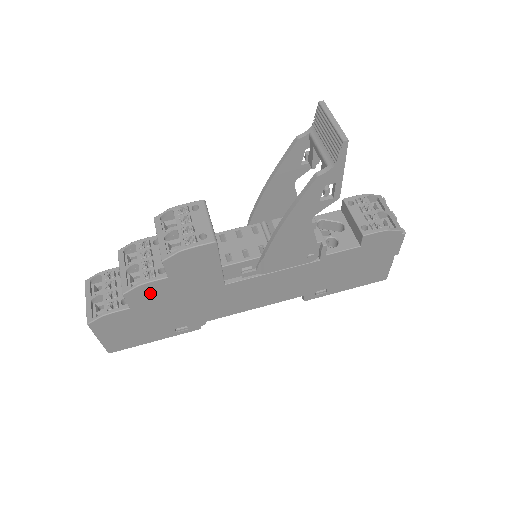
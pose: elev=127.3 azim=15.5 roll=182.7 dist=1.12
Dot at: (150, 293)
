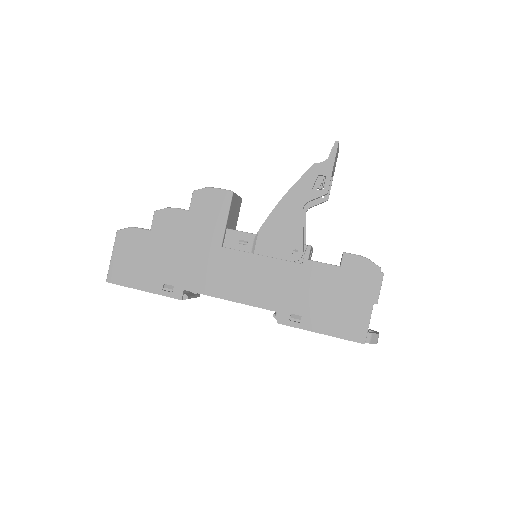
Dot at: (170, 221)
